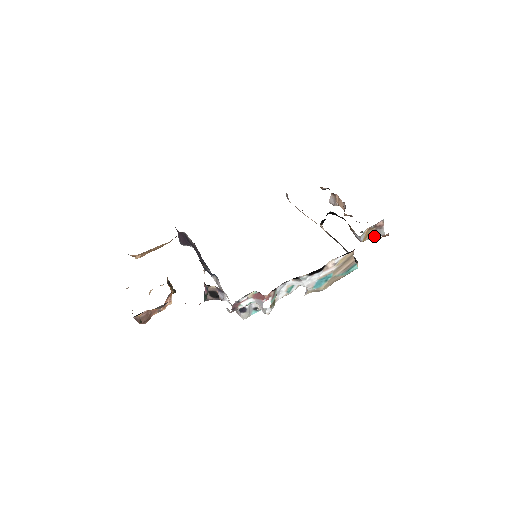
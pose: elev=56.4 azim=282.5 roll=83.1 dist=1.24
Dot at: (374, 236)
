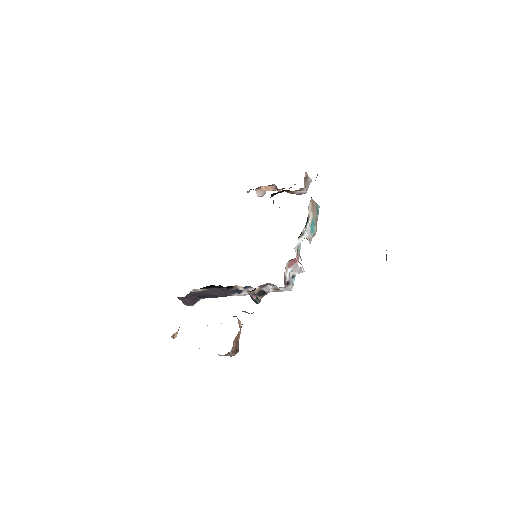
Dot at: (308, 185)
